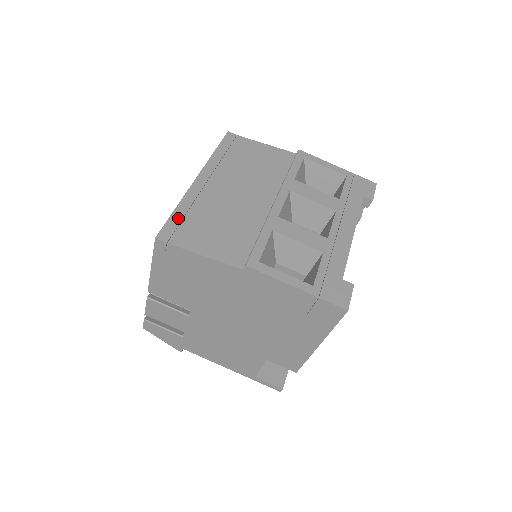
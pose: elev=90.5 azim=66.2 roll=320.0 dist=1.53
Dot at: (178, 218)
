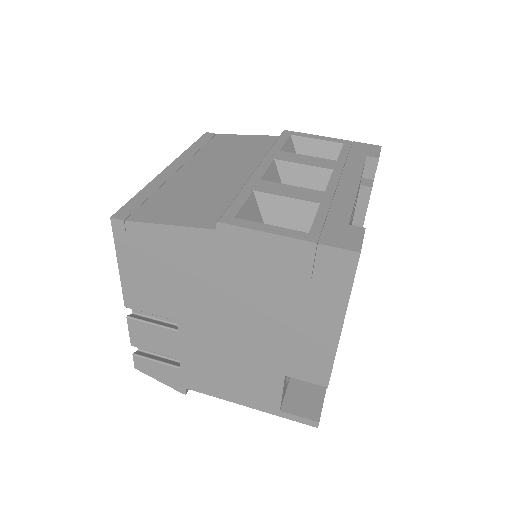
Dot at: (141, 199)
